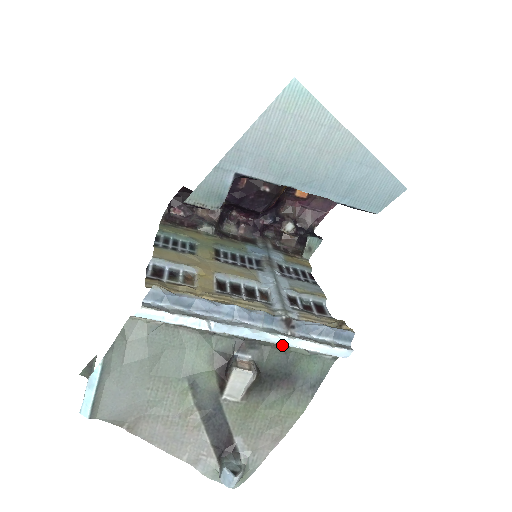
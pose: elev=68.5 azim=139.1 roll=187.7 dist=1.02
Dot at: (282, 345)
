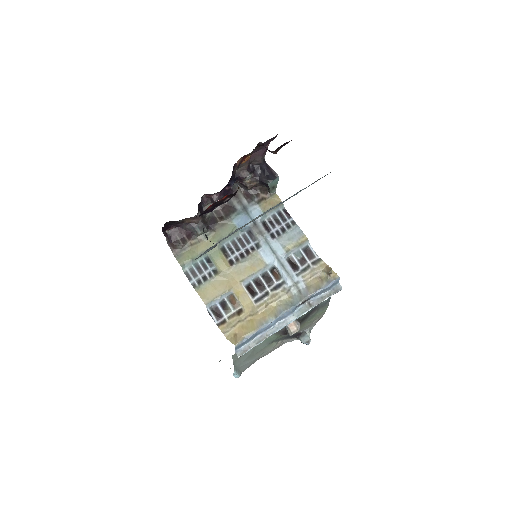
Dot at: occluded
